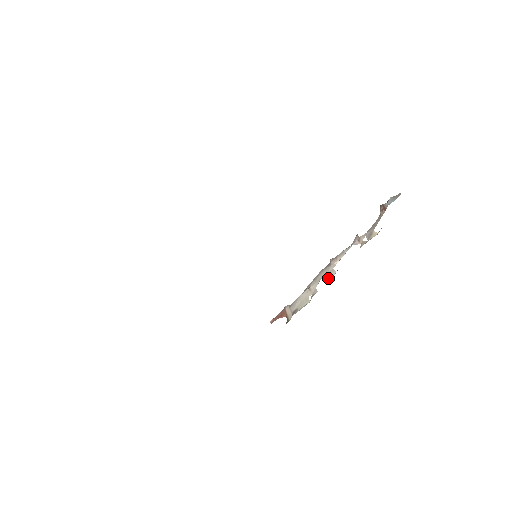
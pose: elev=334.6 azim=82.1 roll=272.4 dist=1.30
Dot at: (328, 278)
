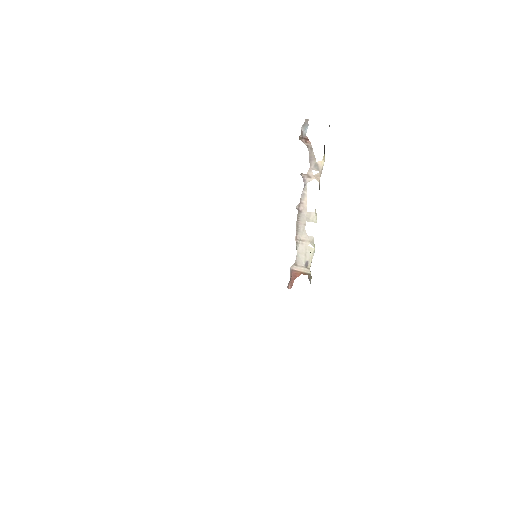
Dot at: (312, 221)
